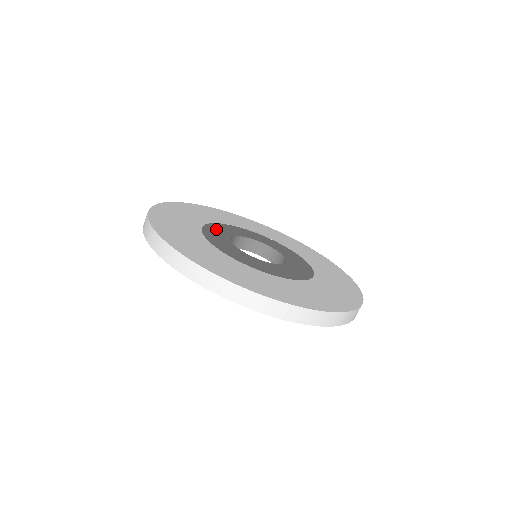
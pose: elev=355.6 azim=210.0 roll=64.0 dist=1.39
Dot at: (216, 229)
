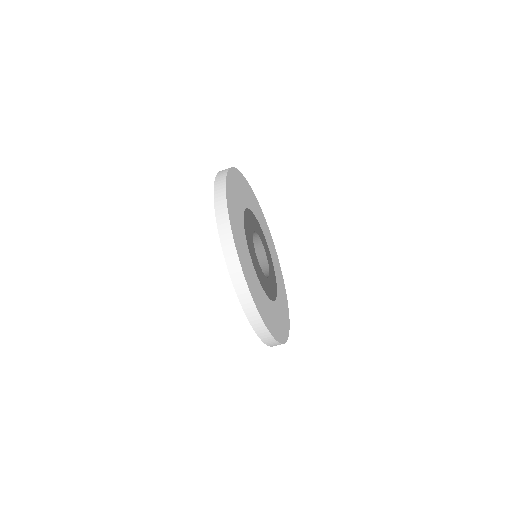
Dot at: (248, 227)
